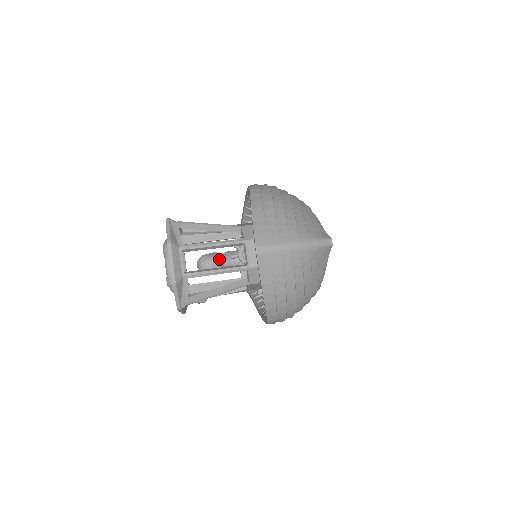
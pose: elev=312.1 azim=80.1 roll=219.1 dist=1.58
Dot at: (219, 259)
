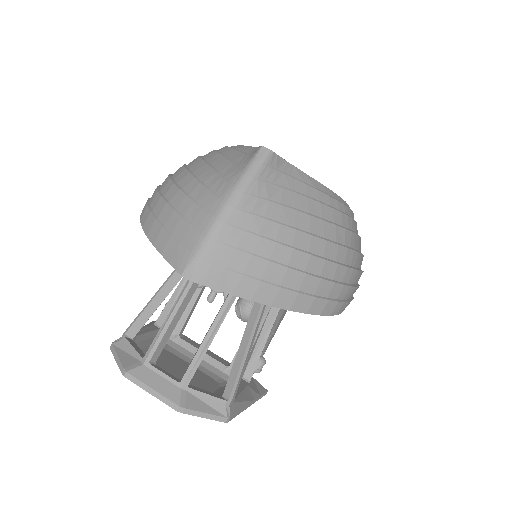
Dot at: occluded
